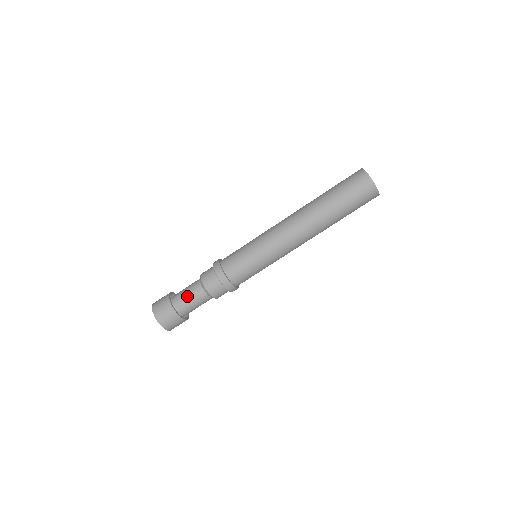
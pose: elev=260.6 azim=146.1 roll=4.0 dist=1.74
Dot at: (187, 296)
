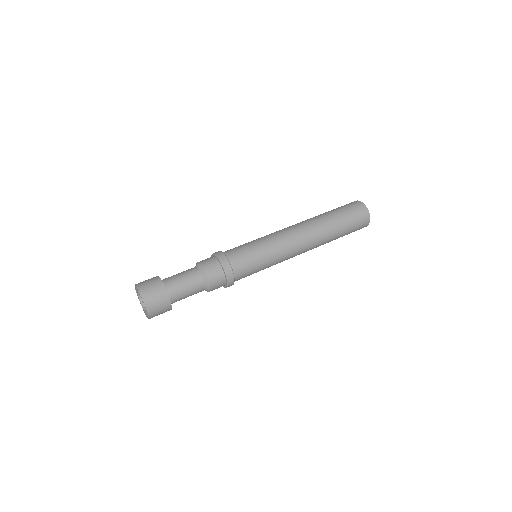
Dot at: (183, 283)
